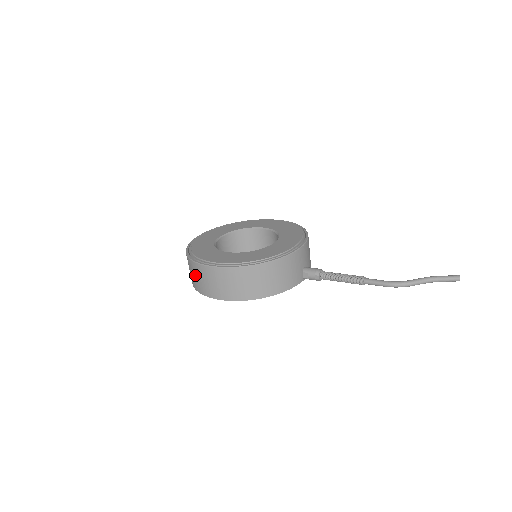
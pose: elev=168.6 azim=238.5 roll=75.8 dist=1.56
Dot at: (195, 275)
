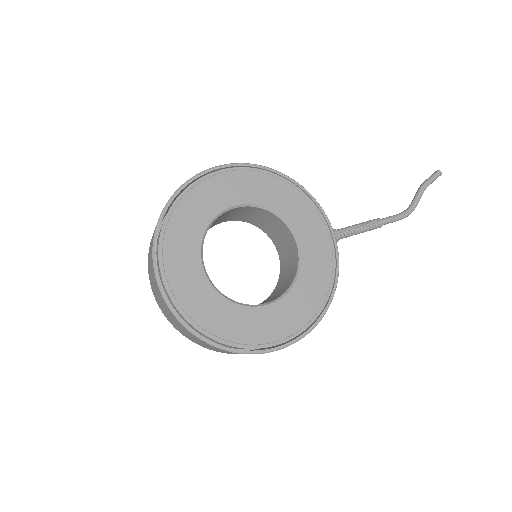
Dot at: occluded
